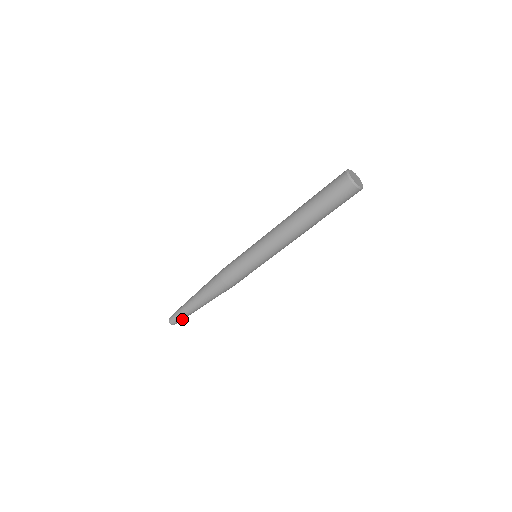
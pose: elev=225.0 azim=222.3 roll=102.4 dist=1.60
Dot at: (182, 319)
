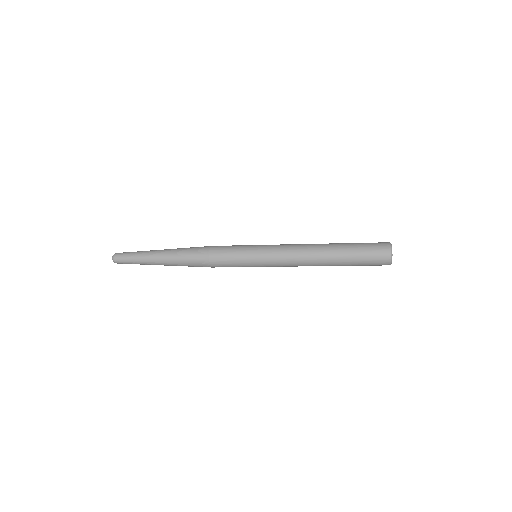
Dot at: (131, 263)
